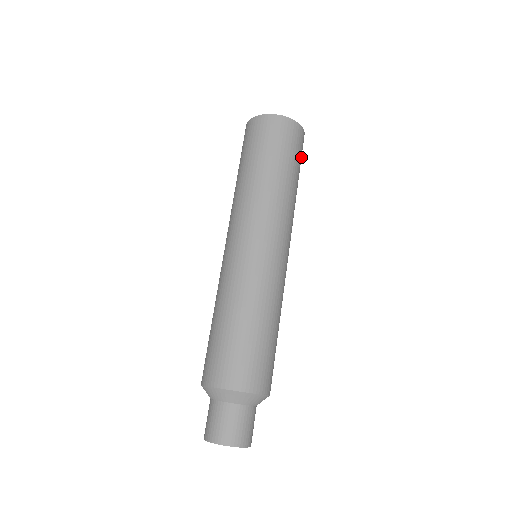
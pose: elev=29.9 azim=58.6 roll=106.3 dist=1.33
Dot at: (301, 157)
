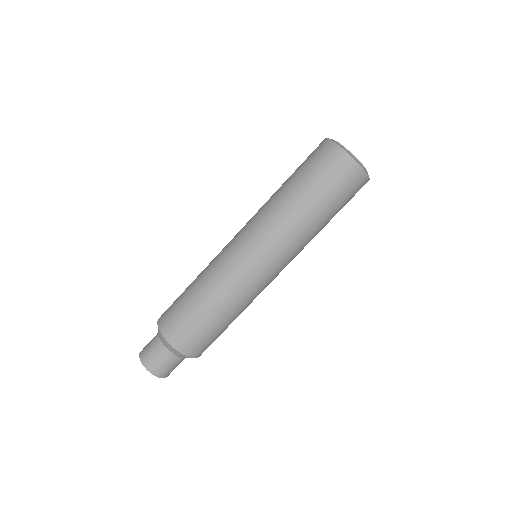
Dot at: occluded
